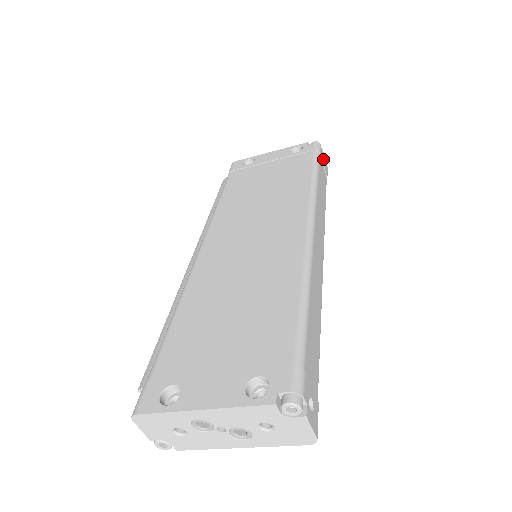
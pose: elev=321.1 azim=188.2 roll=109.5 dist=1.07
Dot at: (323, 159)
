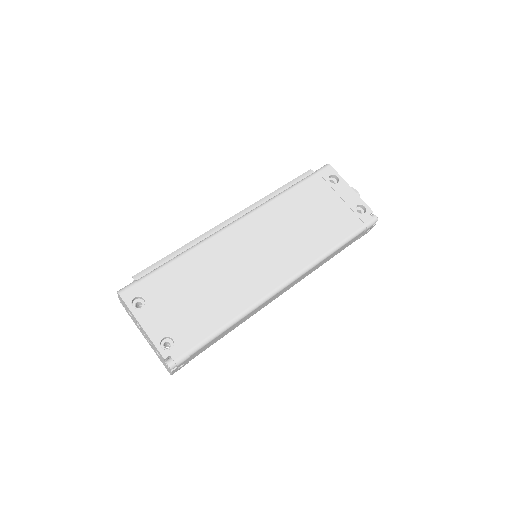
Dot at: (367, 230)
